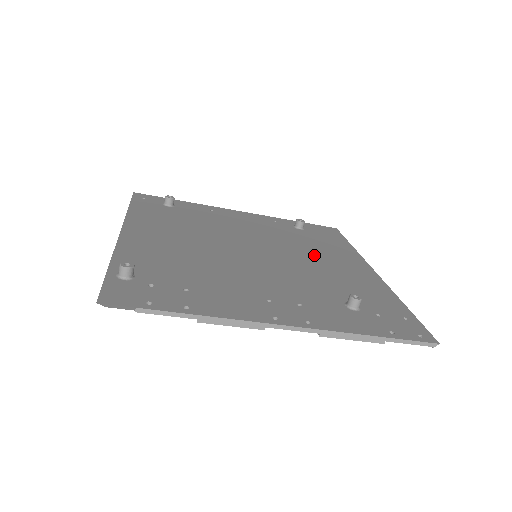
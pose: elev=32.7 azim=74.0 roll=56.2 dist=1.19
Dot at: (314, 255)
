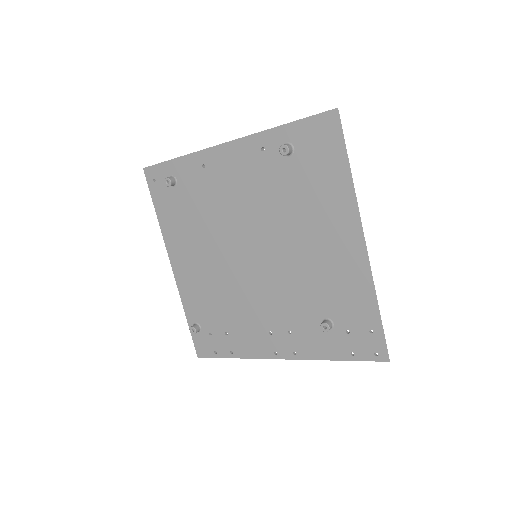
Dot at: (303, 232)
